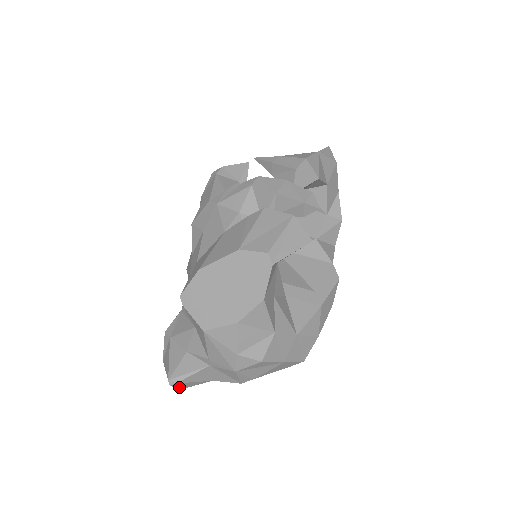
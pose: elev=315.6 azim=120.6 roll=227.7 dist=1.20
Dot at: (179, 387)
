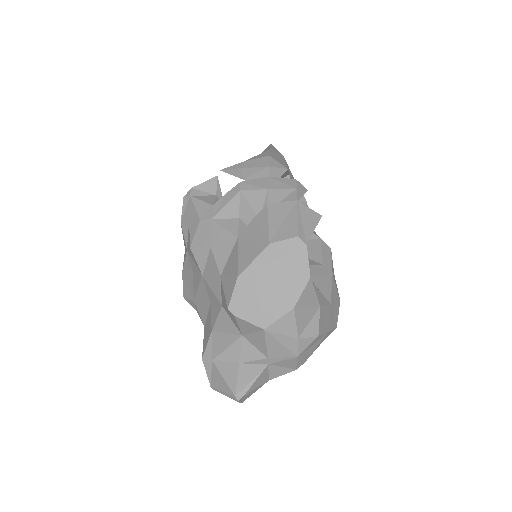
Dot at: (241, 401)
